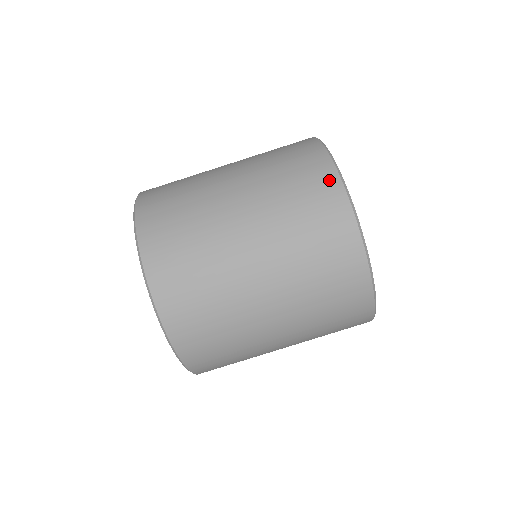
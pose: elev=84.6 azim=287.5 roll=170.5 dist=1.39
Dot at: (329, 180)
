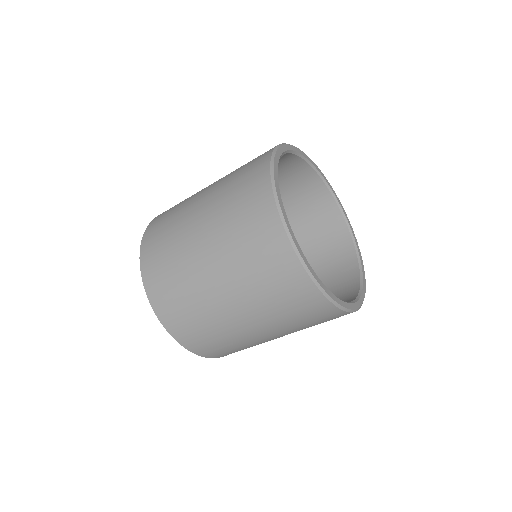
Dot at: (270, 218)
